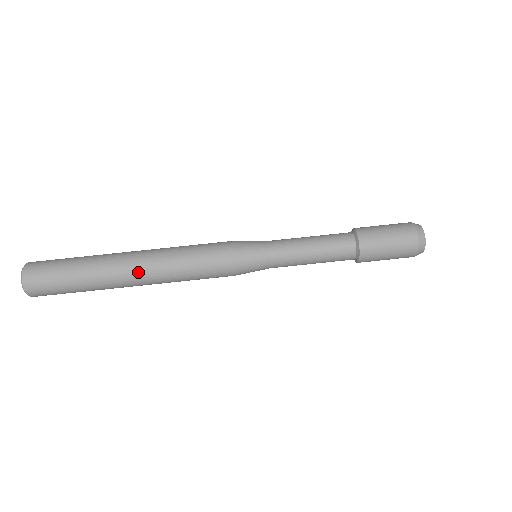
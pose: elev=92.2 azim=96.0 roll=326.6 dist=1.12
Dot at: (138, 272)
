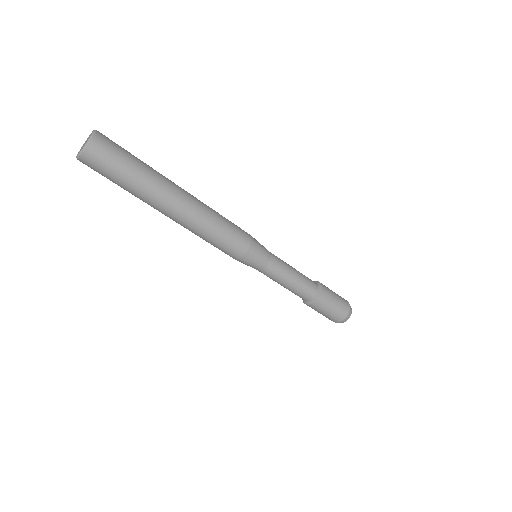
Dot at: (177, 216)
